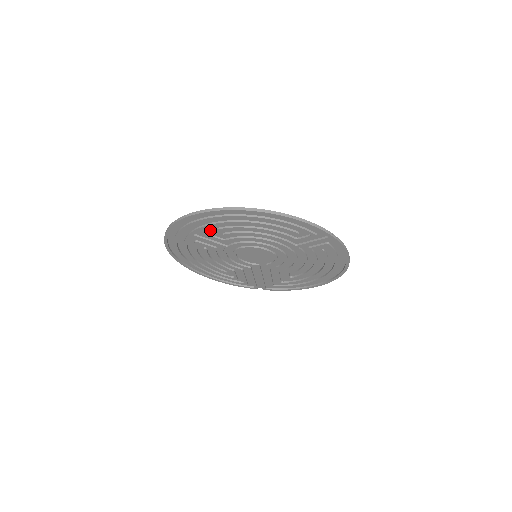
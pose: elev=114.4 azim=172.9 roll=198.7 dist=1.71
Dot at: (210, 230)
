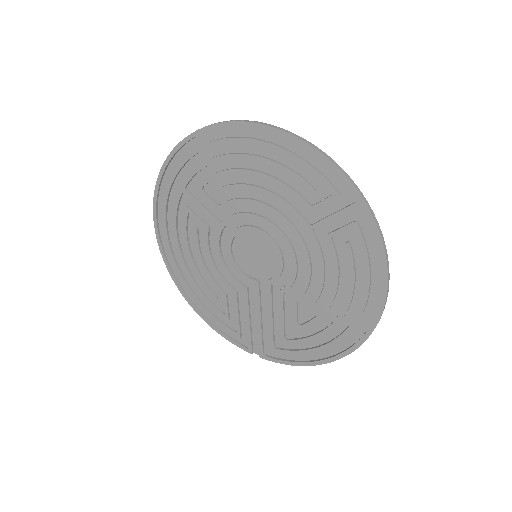
Dot at: (205, 178)
